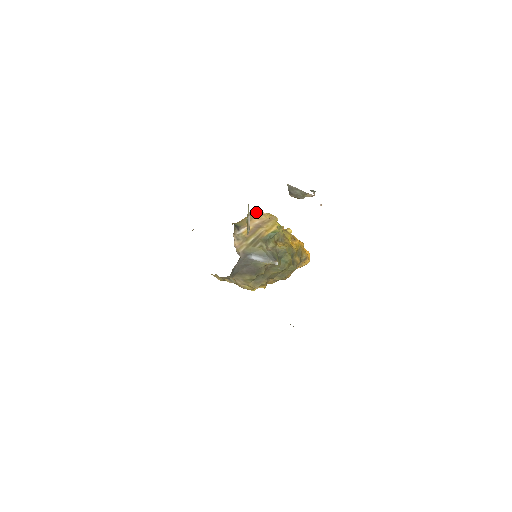
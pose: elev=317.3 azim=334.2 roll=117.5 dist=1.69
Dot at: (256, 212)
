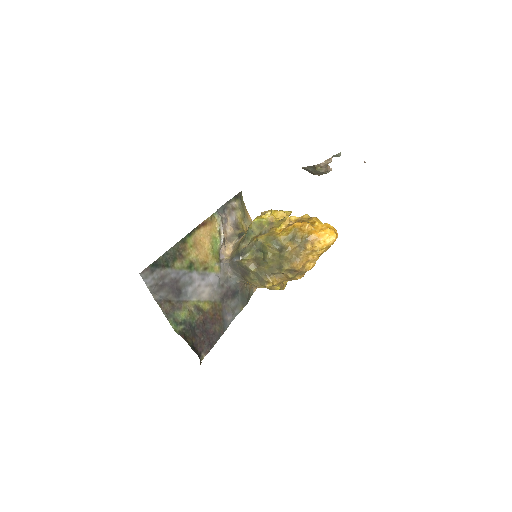
Dot at: occluded
